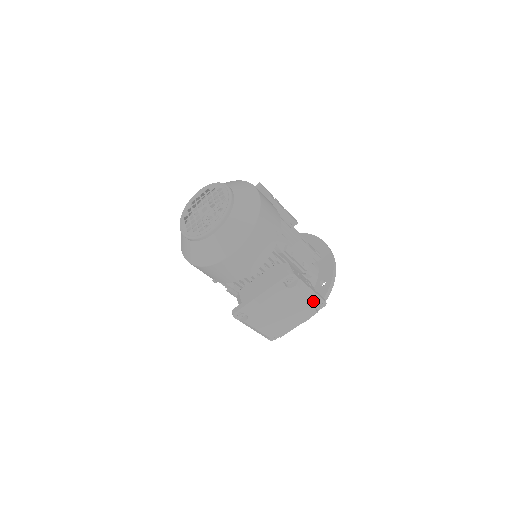
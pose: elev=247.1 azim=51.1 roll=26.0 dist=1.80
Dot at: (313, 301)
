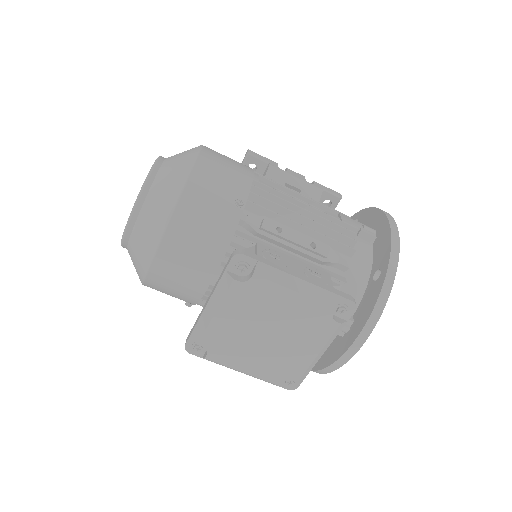
Dot at: (314, 301)
